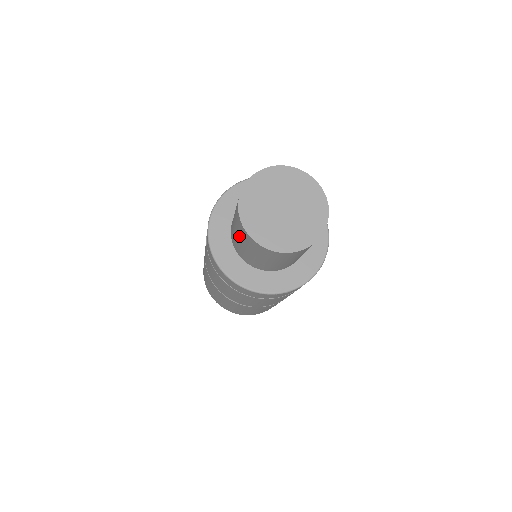
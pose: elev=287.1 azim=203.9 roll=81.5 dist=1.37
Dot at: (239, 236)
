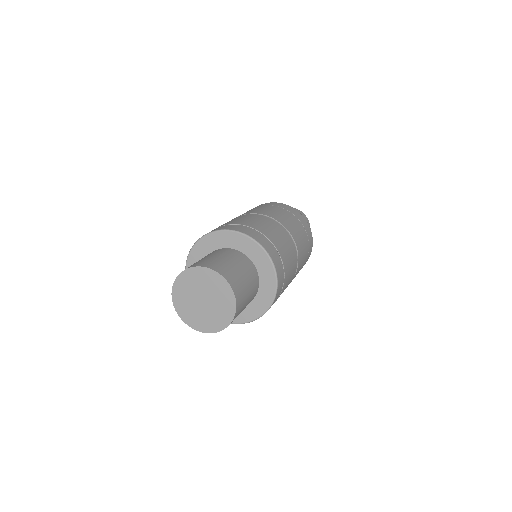
Dot at: occluded
